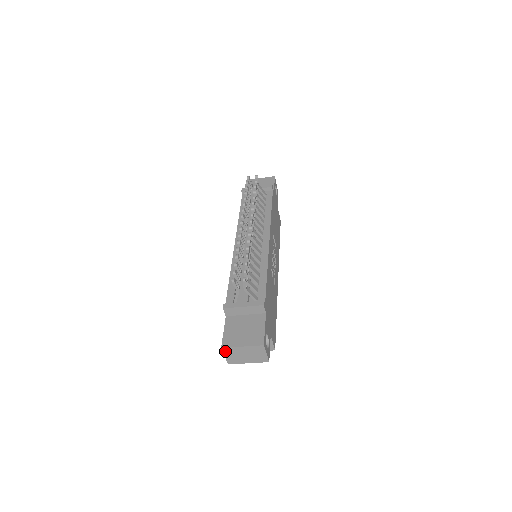
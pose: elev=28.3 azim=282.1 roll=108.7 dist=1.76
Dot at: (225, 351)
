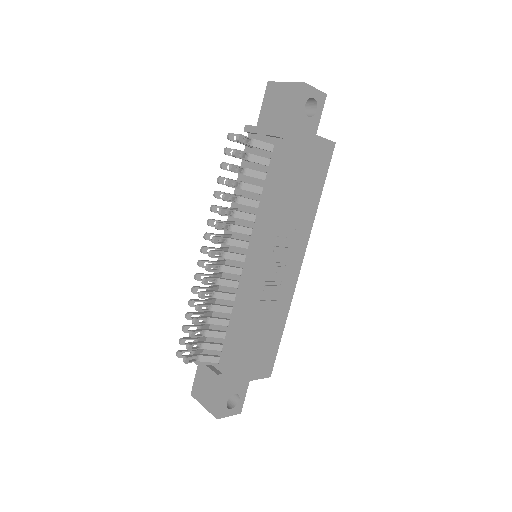
Dot at: occluded
